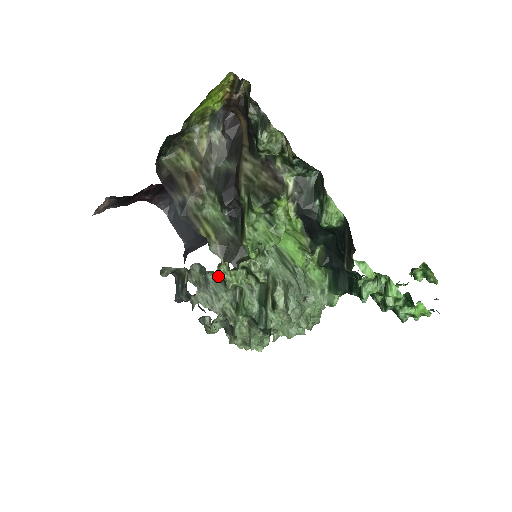
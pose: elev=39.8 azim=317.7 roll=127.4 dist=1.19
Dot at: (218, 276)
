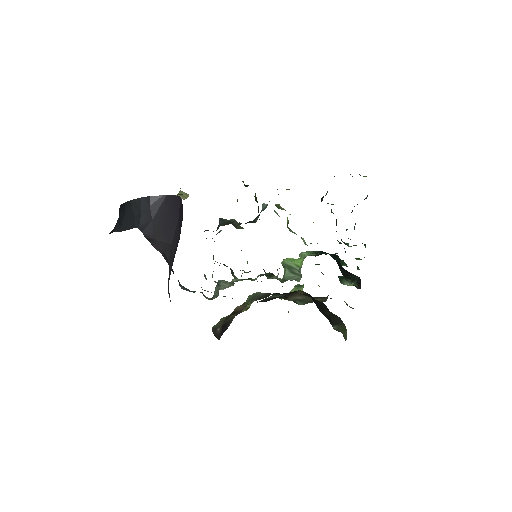
Dot at: occluded
